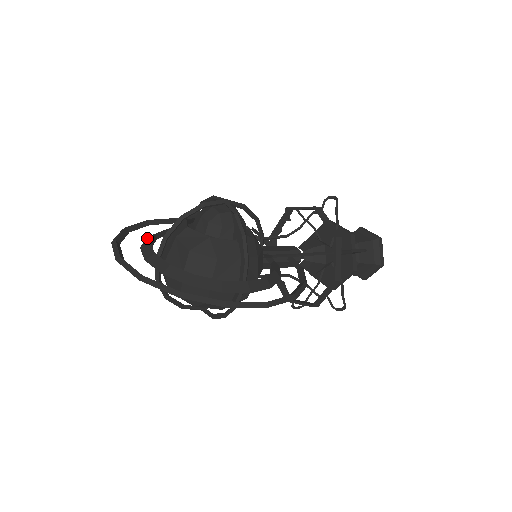
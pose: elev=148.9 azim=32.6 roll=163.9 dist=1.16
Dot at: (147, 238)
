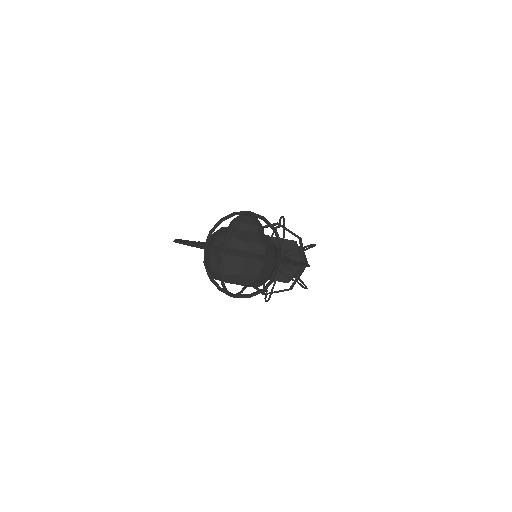
Dot at: occluded
